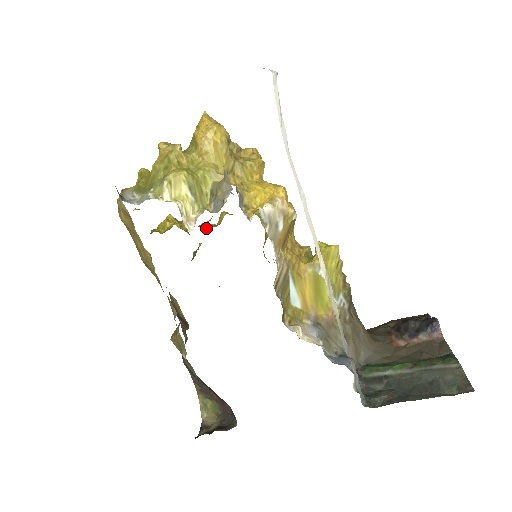
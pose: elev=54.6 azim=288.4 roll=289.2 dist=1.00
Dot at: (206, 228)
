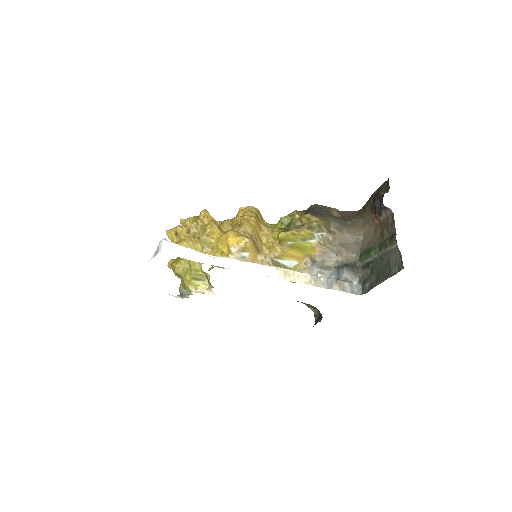
Dot at: occluded
